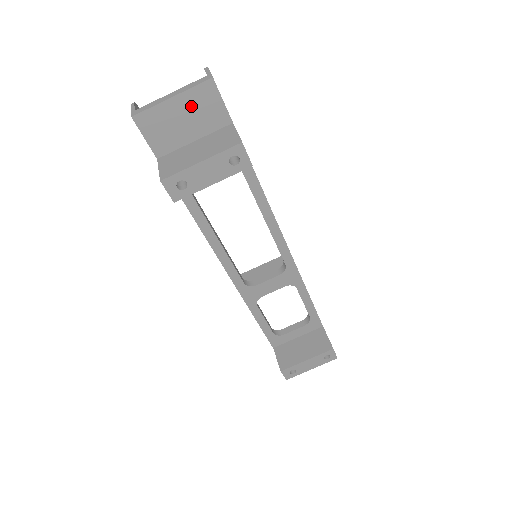
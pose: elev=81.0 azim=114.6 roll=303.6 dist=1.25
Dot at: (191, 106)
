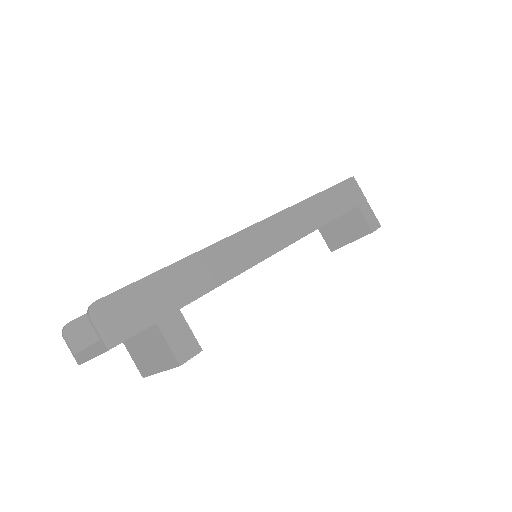
Dot at: occluded
